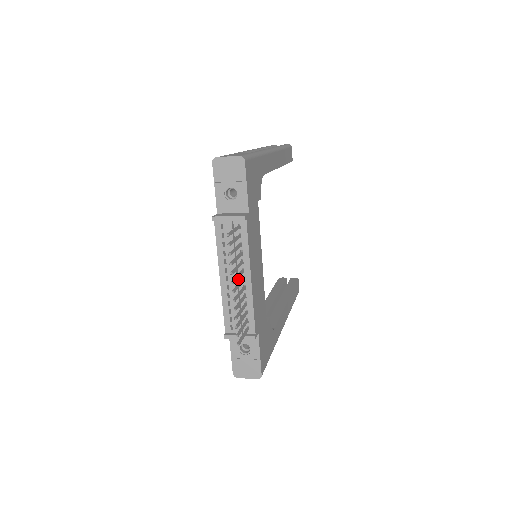
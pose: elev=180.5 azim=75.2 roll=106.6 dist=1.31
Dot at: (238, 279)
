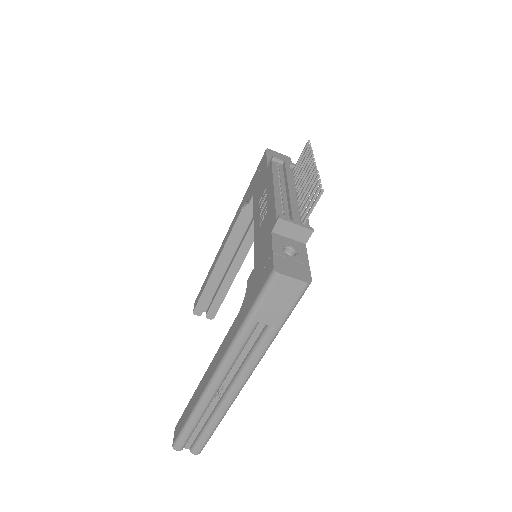
Dot at: occluded
